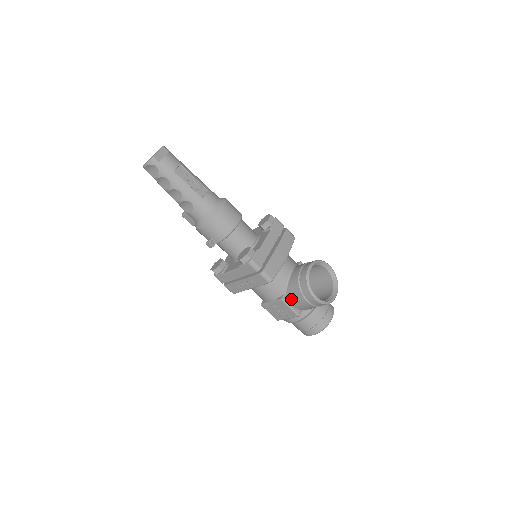
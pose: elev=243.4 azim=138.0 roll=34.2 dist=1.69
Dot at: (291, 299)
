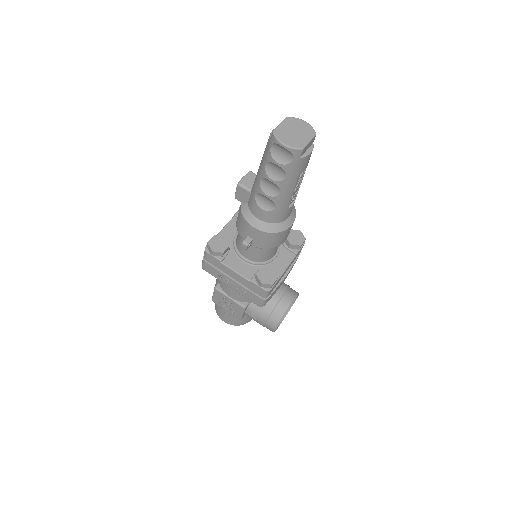
Dot at: (251, 310)
